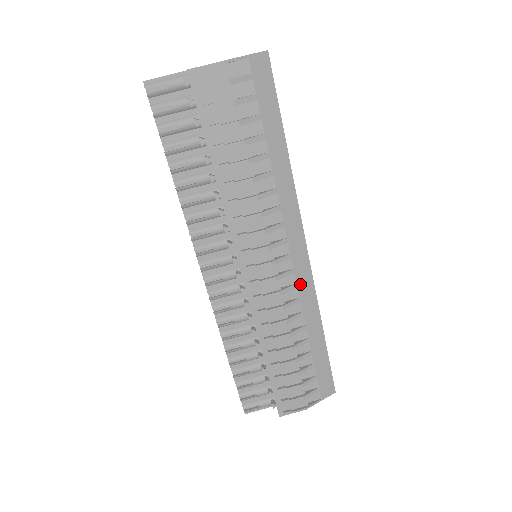
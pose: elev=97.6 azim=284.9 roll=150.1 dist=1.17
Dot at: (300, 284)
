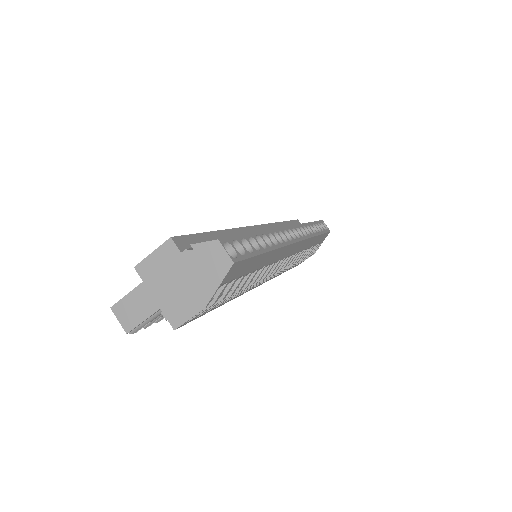
Dot at: (299, 250)
